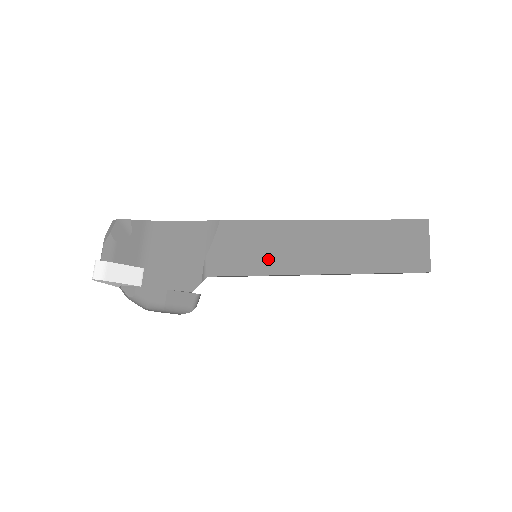
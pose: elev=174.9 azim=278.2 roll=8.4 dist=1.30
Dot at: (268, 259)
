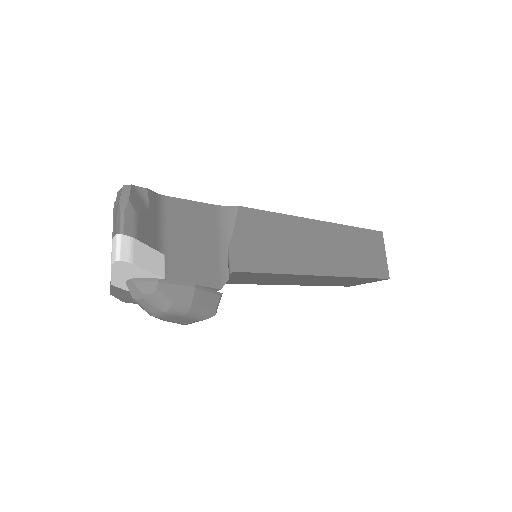
Dot at: (283, 256)
